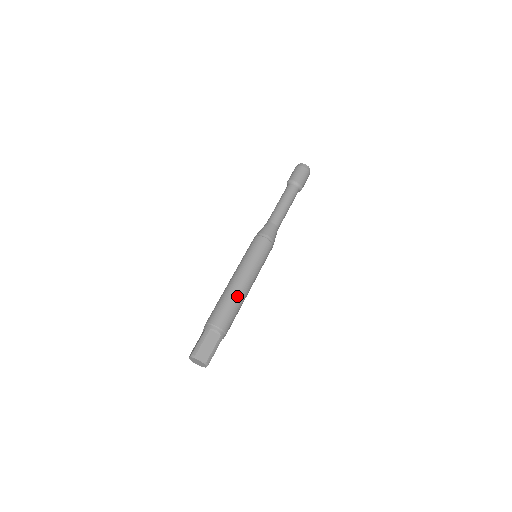
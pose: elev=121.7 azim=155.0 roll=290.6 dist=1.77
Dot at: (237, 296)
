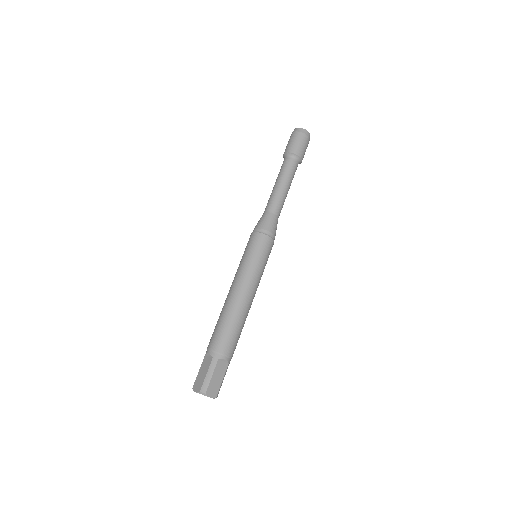
Dot at: (244, 315)
